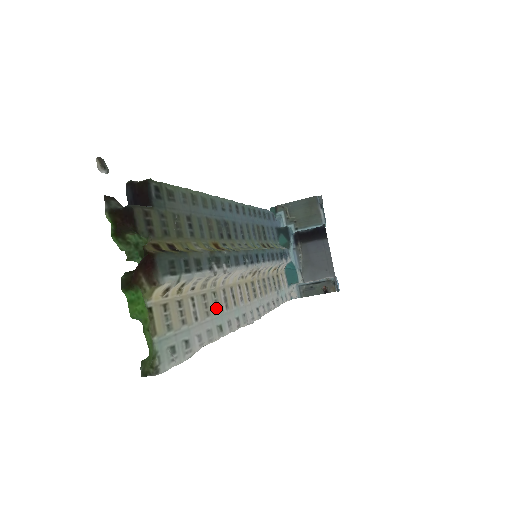
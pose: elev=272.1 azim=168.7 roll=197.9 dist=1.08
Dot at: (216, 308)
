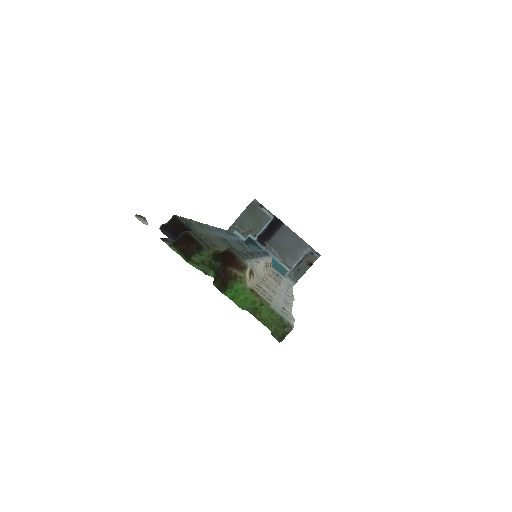
Dot at: (273, 289)
